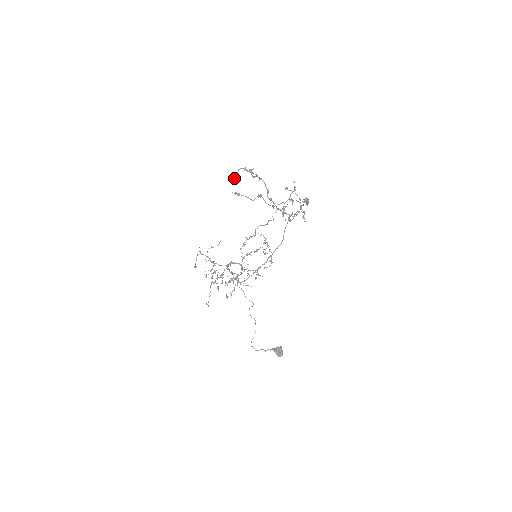
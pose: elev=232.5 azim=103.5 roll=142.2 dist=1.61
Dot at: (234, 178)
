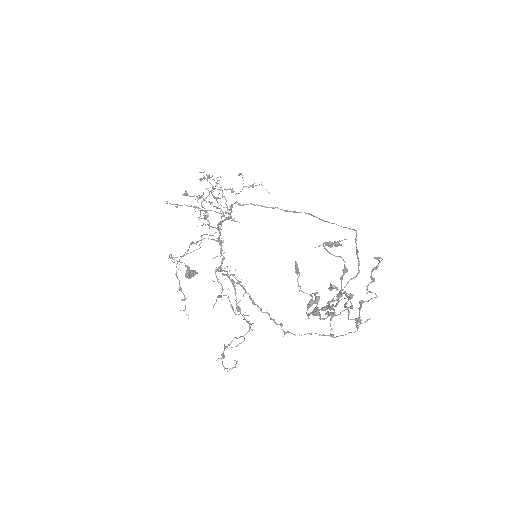
Dot at: (325, 248)
